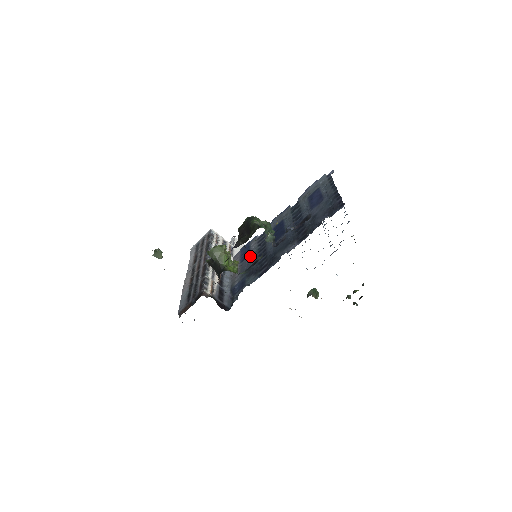
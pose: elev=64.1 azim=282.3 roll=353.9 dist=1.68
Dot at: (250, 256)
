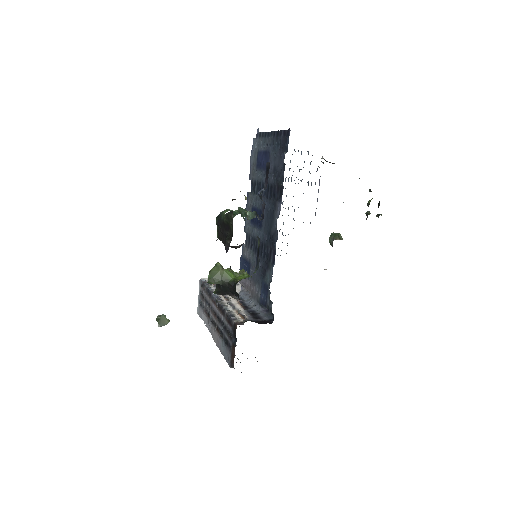
Dot at: (251, 263)
